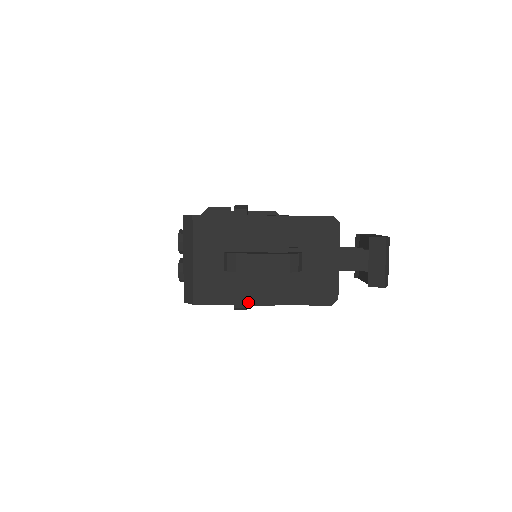
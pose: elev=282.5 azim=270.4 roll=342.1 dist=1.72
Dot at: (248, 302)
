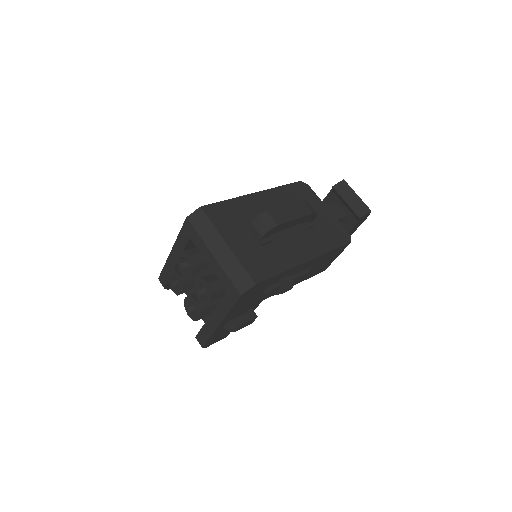
Dot at: (297, 263)
